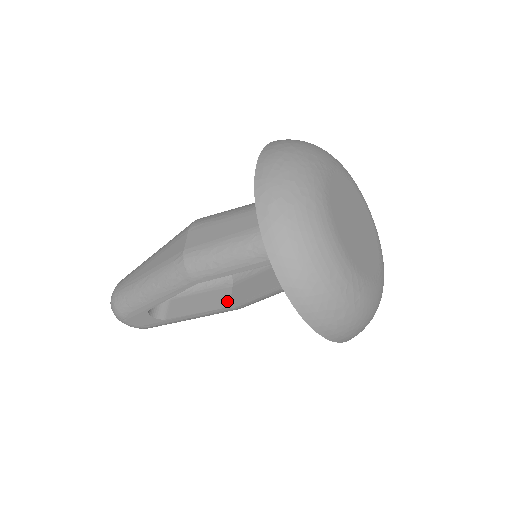
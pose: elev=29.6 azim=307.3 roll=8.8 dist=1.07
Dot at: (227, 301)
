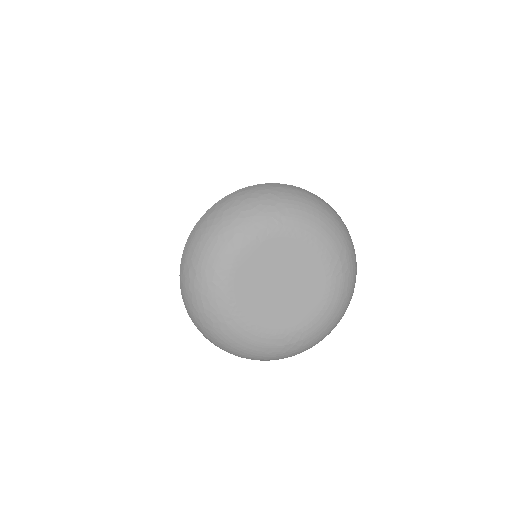
Dot at: occluded
